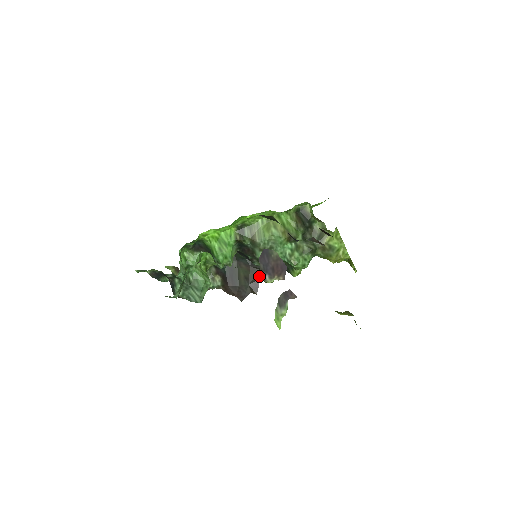
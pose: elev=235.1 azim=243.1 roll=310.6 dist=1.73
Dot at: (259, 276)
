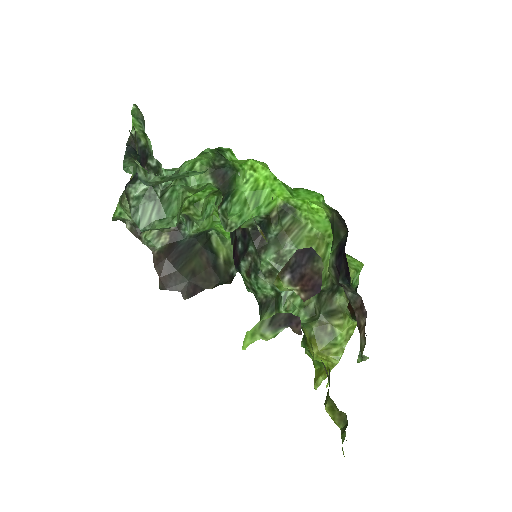
Dot at: (208, 285)
